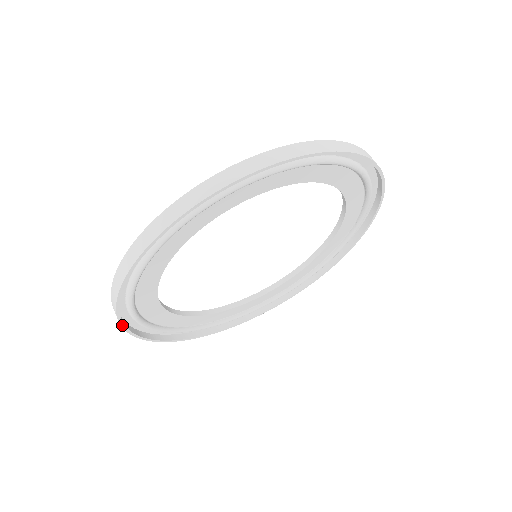
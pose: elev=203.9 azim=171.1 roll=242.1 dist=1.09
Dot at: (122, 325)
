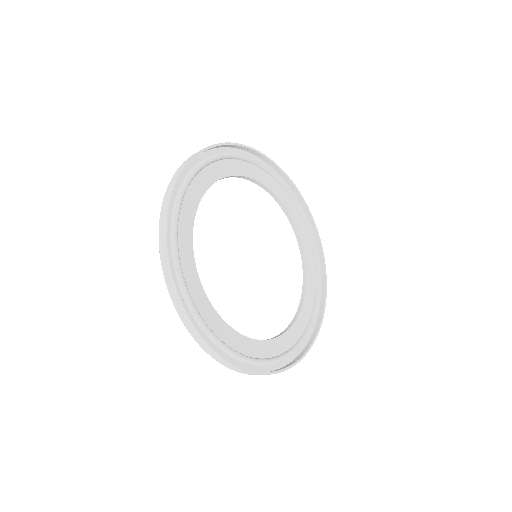
Dot at: (230, 362)
